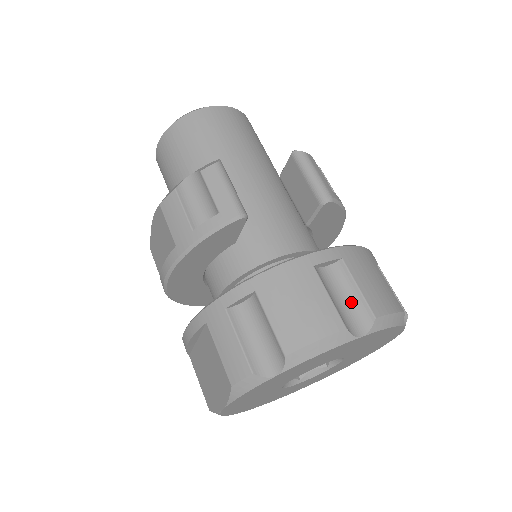
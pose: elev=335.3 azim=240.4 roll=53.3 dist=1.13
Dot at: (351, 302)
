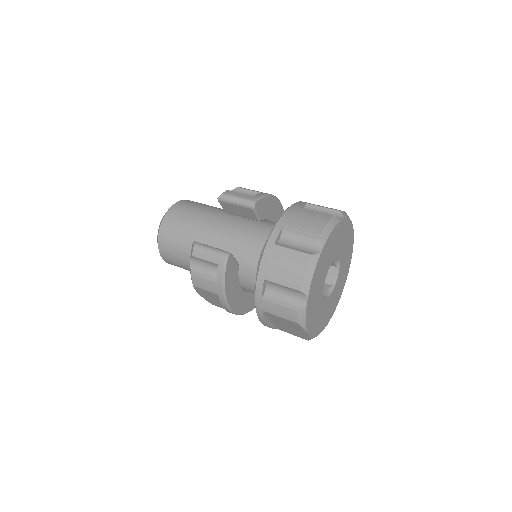
Dot at: (304, 240)
